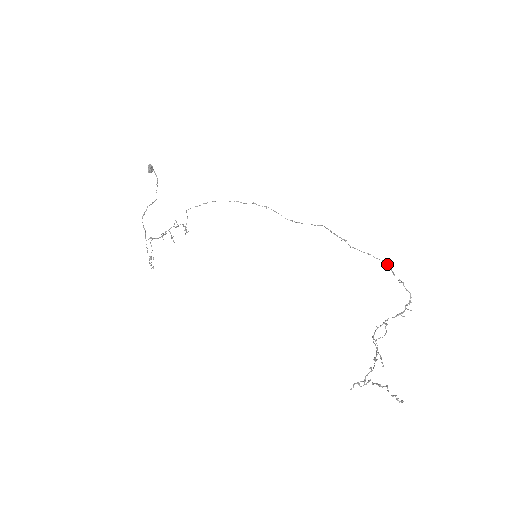
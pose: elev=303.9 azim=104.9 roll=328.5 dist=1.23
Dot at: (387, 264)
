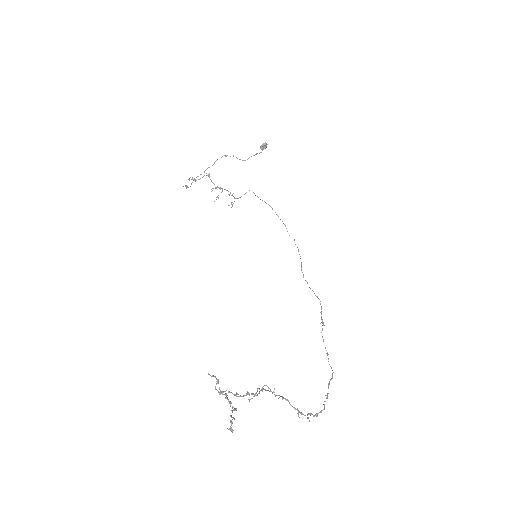
Dot at: (332, 373)
